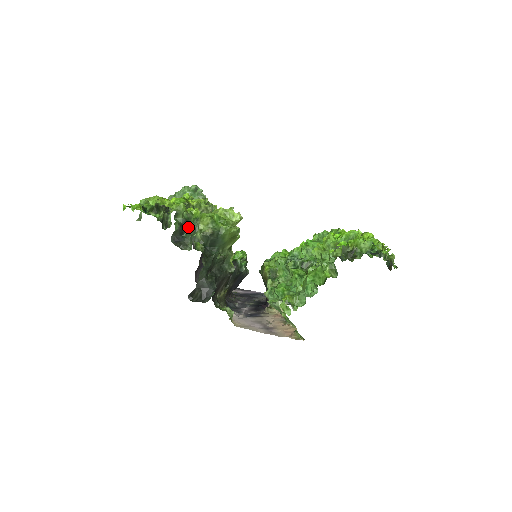
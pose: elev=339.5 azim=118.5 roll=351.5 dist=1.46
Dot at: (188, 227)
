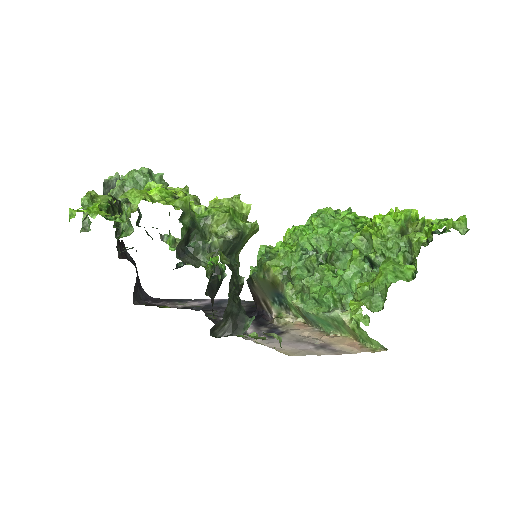
Dot at: (195, 231)
